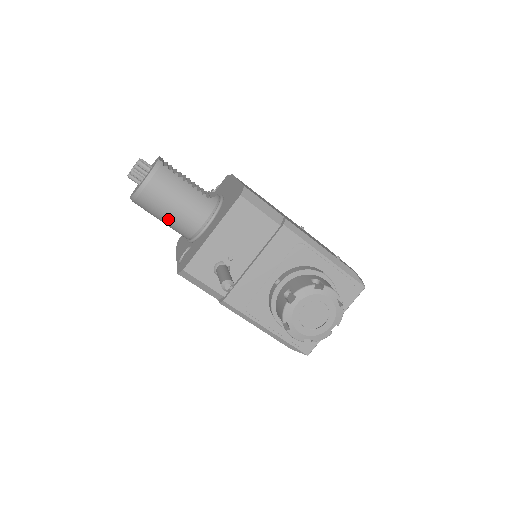
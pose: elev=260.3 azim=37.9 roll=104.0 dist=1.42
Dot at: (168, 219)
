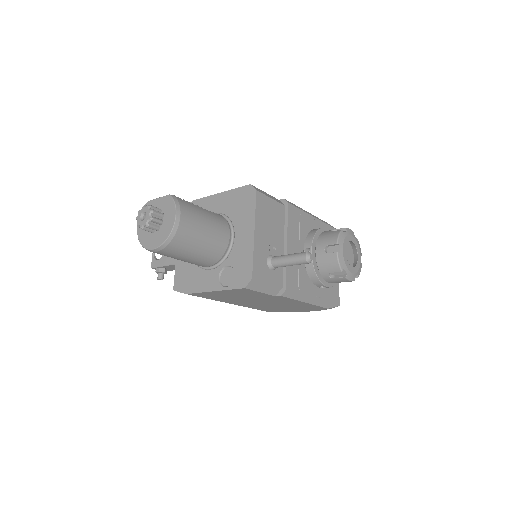
Dot at: (202, 248)
